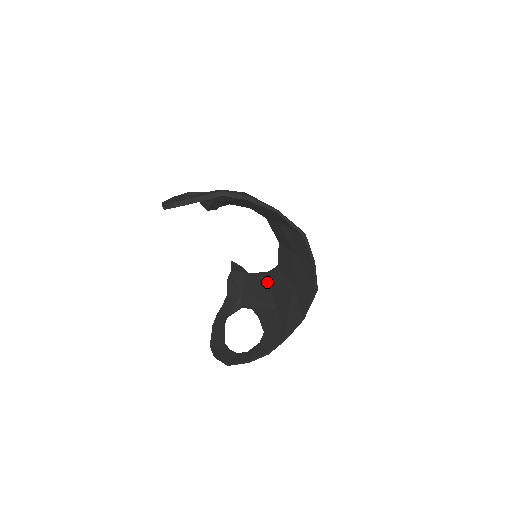
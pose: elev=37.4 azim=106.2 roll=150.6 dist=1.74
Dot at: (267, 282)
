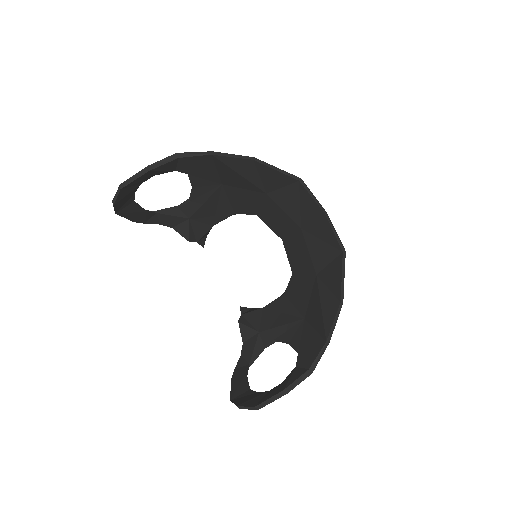
Dot at: (286, 301)
